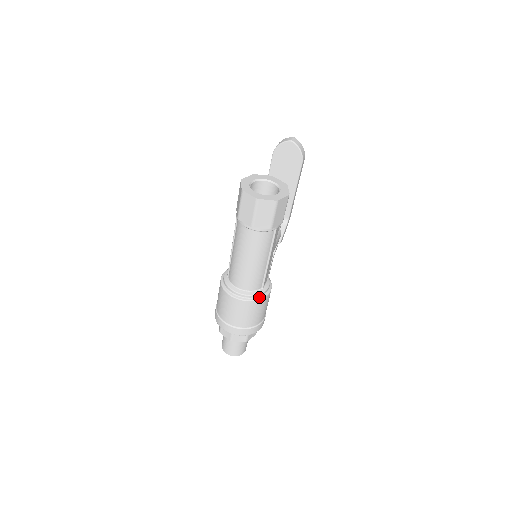
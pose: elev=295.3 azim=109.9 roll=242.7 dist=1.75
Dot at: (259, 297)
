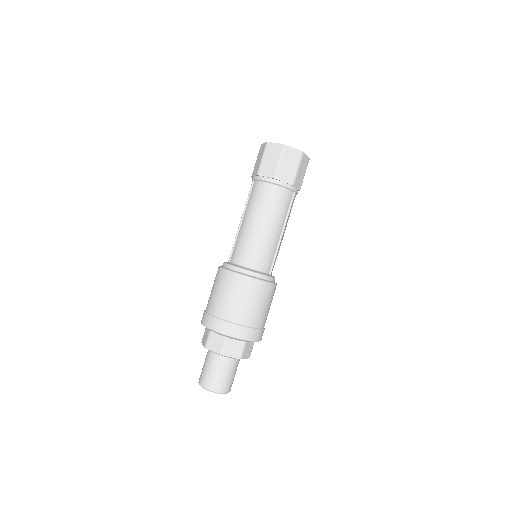
Dot at: (268, 280)
